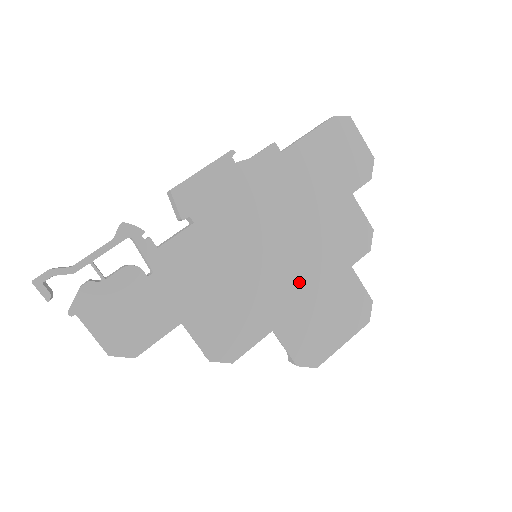
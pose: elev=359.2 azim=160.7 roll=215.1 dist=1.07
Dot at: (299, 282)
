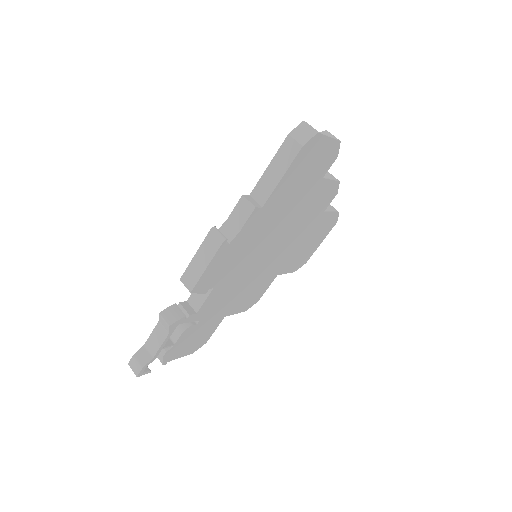
Dot at: (290, 247)
